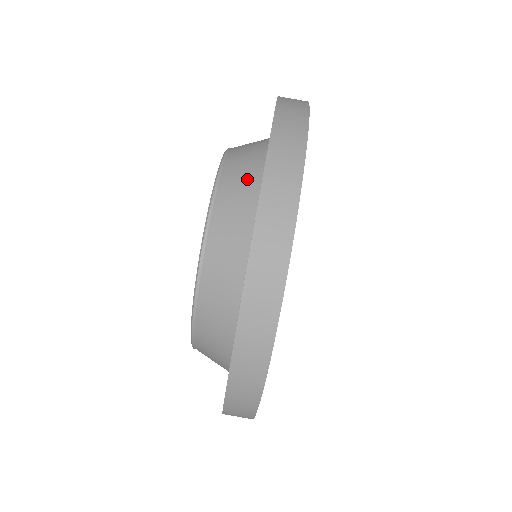
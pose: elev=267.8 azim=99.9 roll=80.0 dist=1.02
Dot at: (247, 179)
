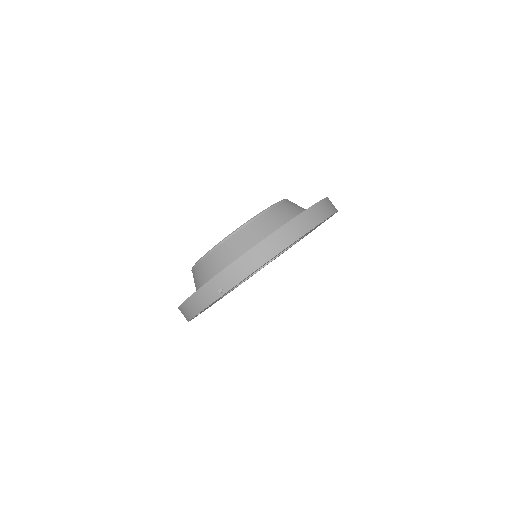
Dot at: occluded
